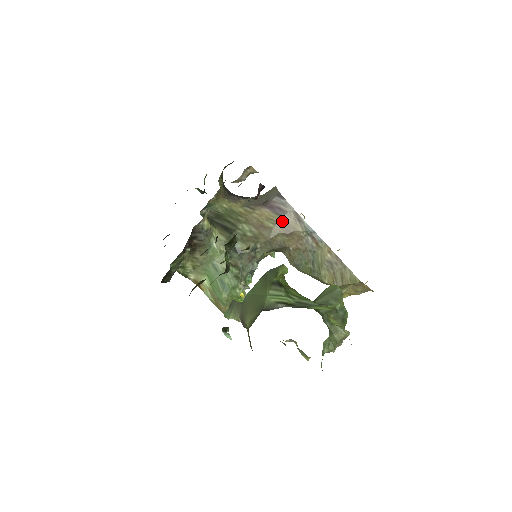
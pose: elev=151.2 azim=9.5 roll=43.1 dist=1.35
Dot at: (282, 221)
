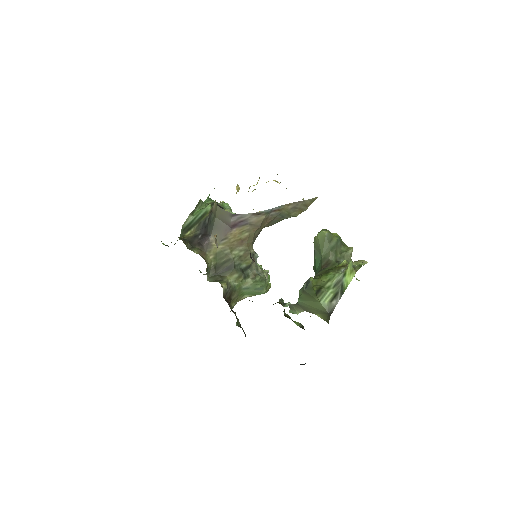
Dot at: (250, 226)
